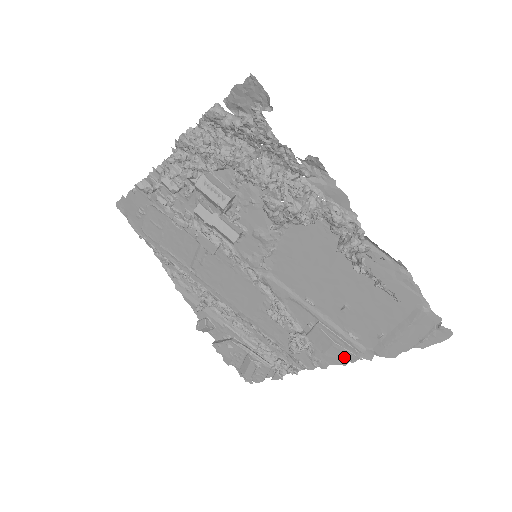
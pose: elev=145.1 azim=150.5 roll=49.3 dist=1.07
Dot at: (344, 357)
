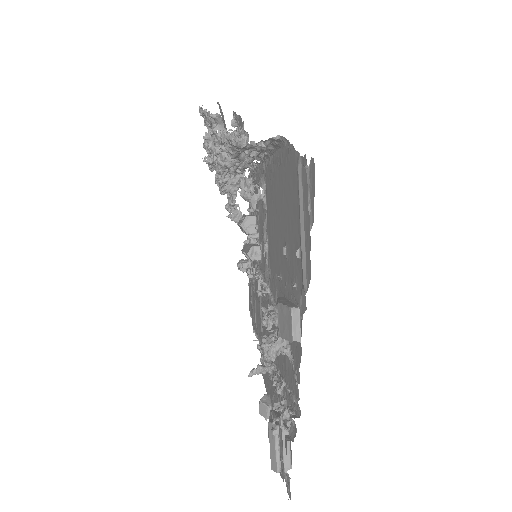
Dot at: (288, 323)
